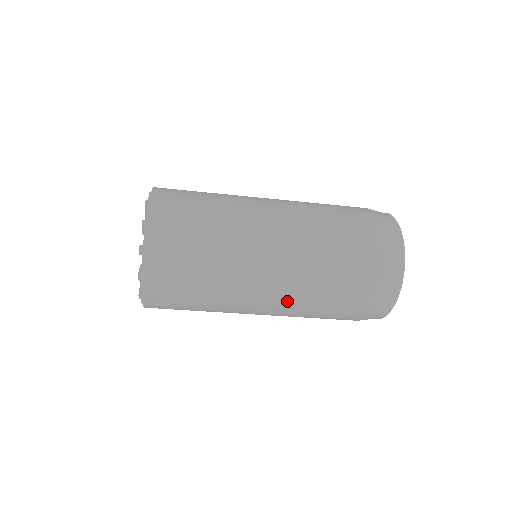
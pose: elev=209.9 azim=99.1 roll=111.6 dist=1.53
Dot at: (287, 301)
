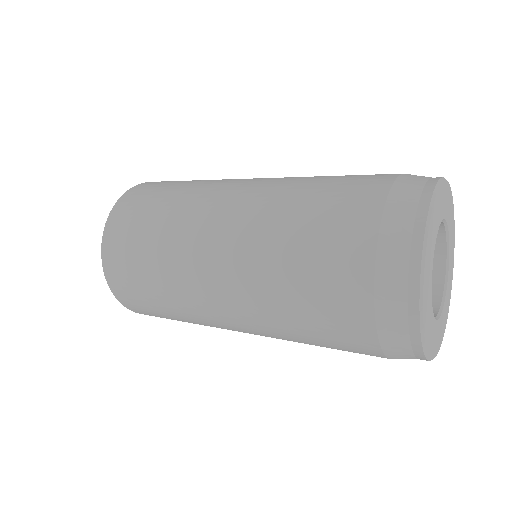
Dot at: occluded
